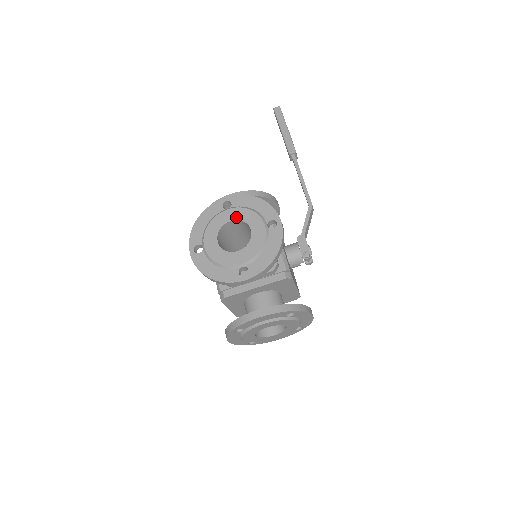
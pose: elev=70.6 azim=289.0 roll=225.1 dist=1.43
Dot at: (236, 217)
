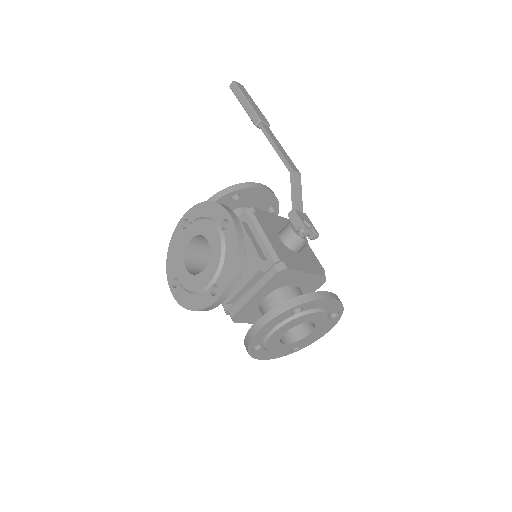
Dot at: (193, 233)
